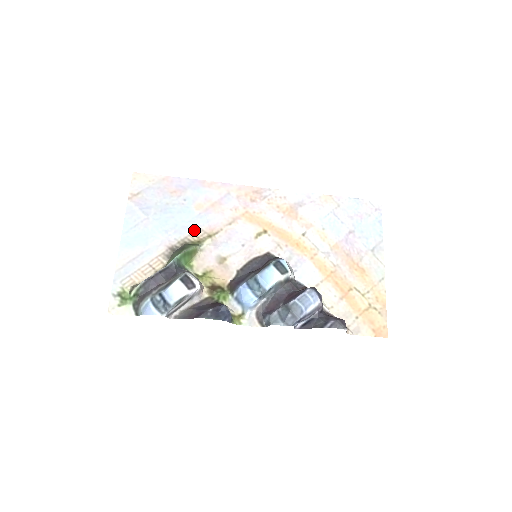
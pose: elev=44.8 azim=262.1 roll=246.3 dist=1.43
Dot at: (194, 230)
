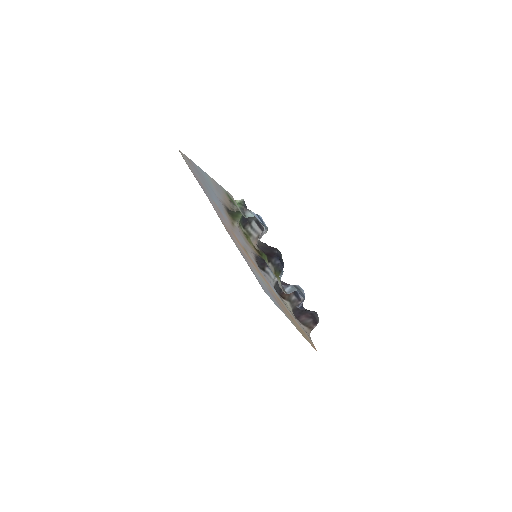
Dot at: (225, 212)
